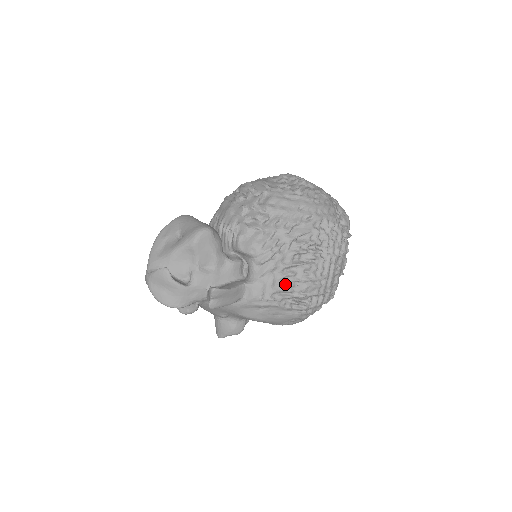
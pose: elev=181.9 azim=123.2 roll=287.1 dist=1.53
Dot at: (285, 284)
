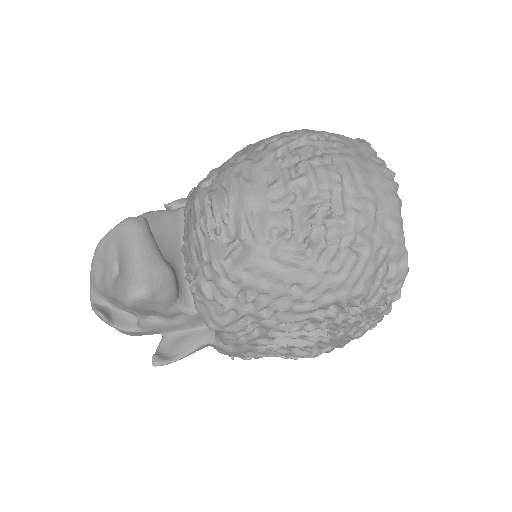
Dot at: (264, 352)
